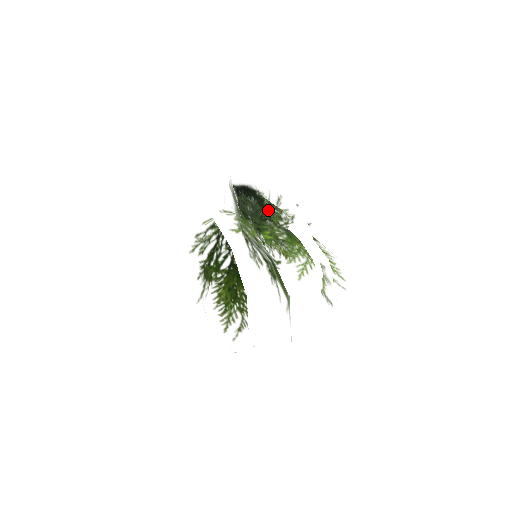
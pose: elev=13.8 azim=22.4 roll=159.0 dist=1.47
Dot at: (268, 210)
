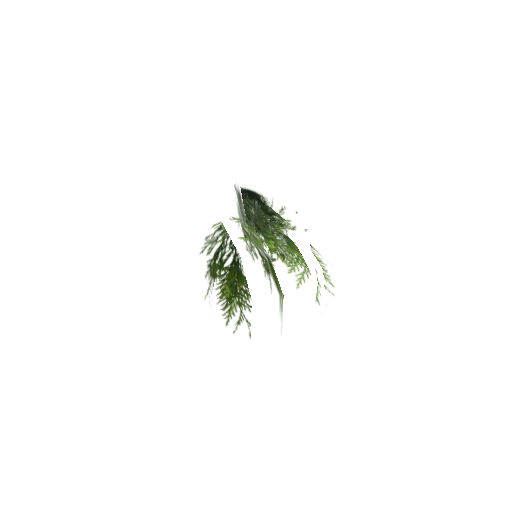
Dot at: occluded
